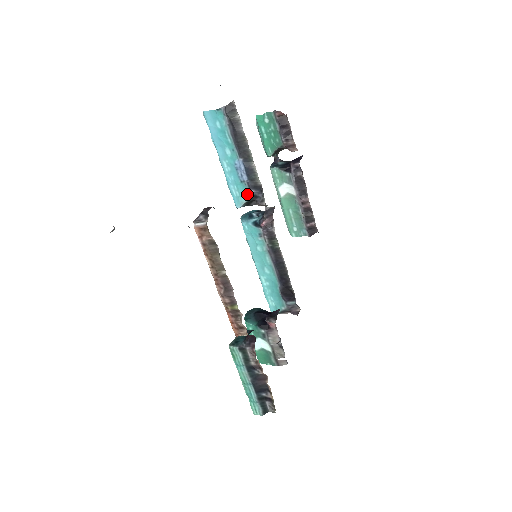
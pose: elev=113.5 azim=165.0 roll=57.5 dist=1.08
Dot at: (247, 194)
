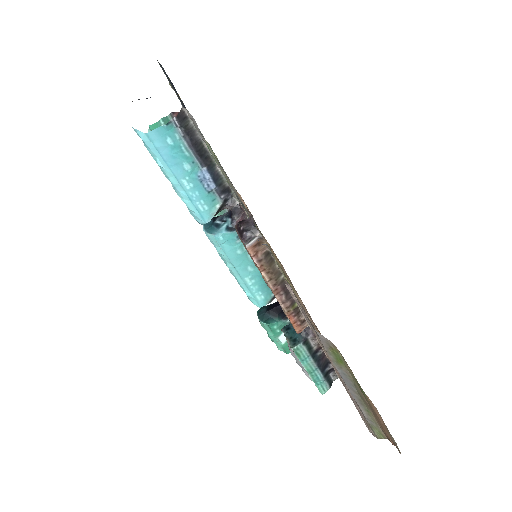
Dot at: (217, 202)
